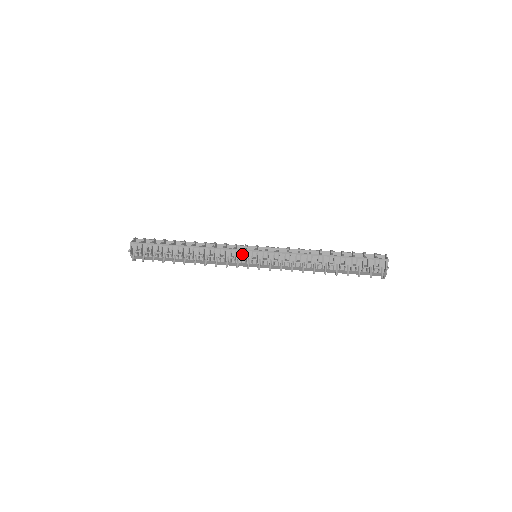
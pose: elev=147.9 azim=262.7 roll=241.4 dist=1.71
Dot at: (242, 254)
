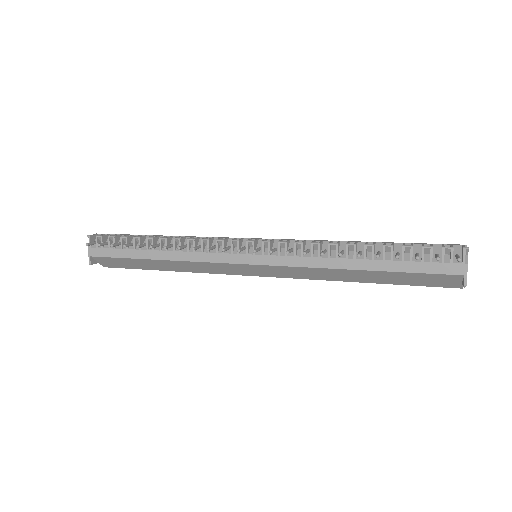
Dot at: occluded
